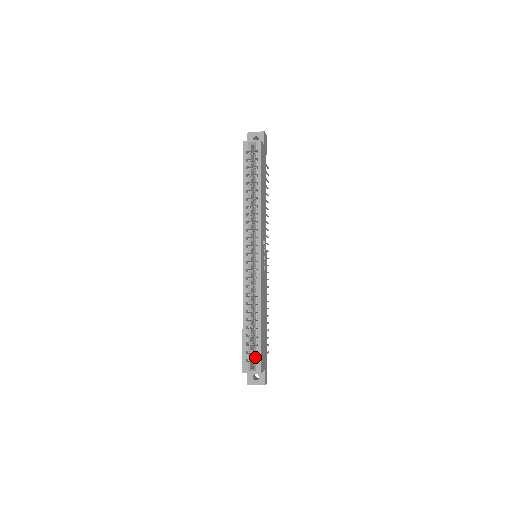
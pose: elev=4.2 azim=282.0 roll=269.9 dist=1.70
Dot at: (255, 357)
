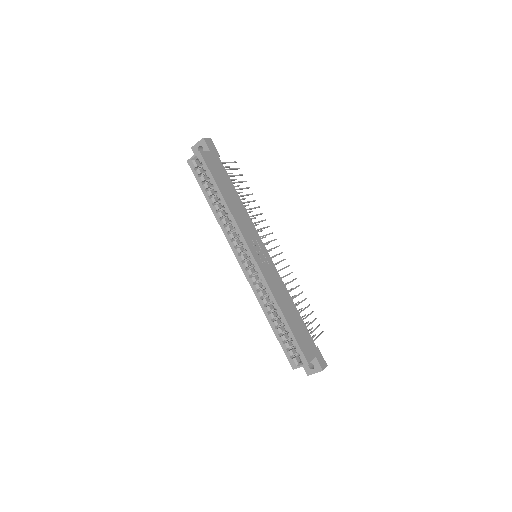
Dot at: (296, 352)
